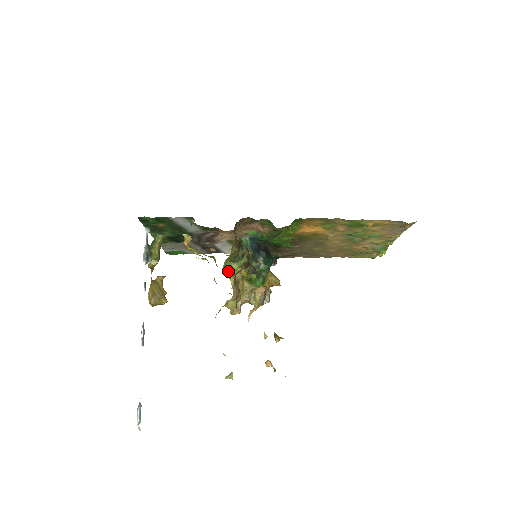
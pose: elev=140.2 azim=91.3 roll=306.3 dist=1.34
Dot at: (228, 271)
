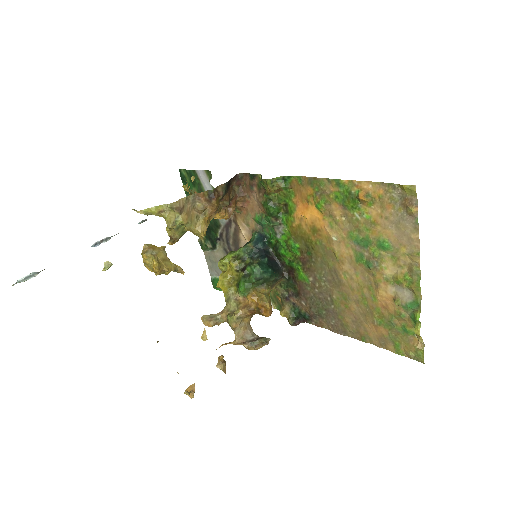
Dot at: (222, 259)
